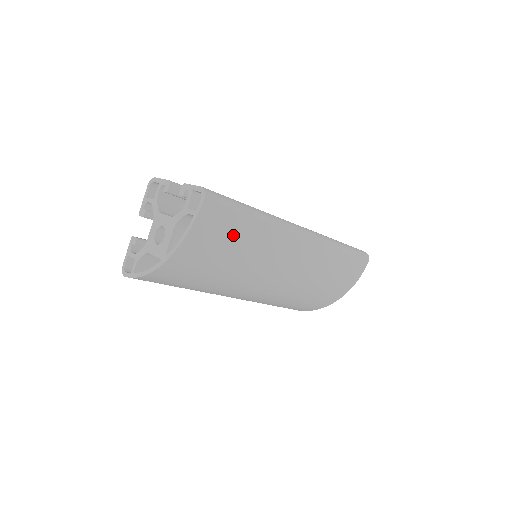
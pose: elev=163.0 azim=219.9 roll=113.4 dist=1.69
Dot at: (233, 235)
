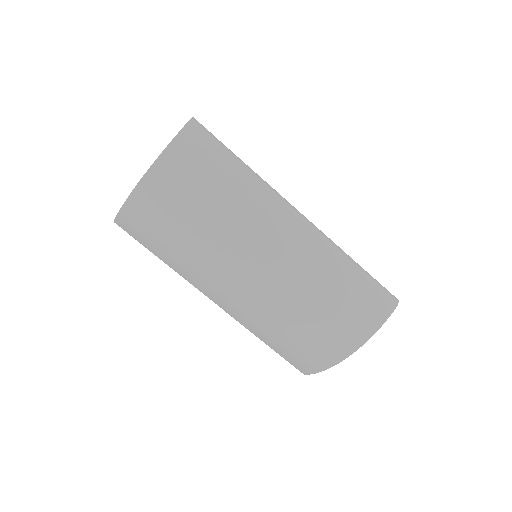
Dot at: (212, 175)
